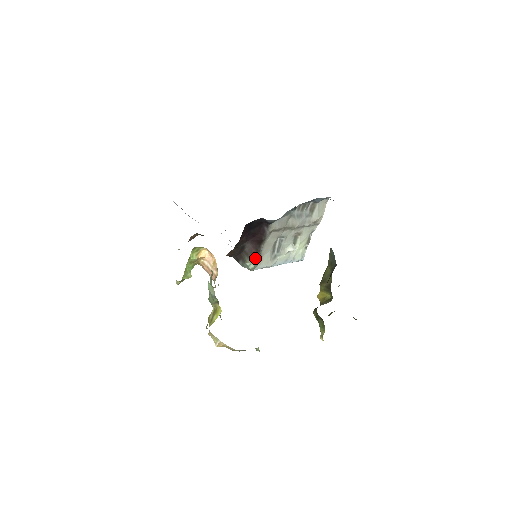
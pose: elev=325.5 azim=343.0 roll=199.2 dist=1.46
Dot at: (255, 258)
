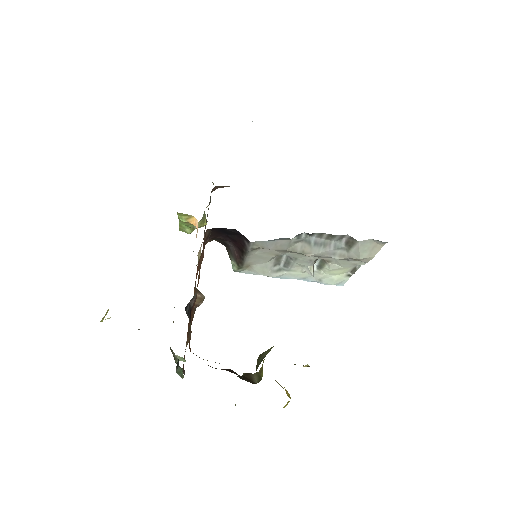
Dot at: (239, 263)
